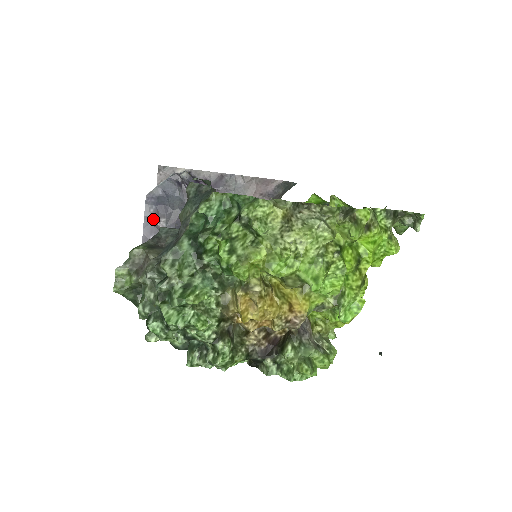
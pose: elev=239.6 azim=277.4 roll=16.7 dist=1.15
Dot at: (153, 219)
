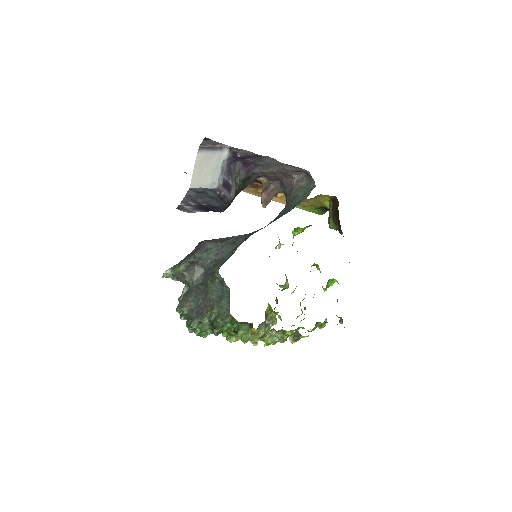
Dot at: (192, 197)
